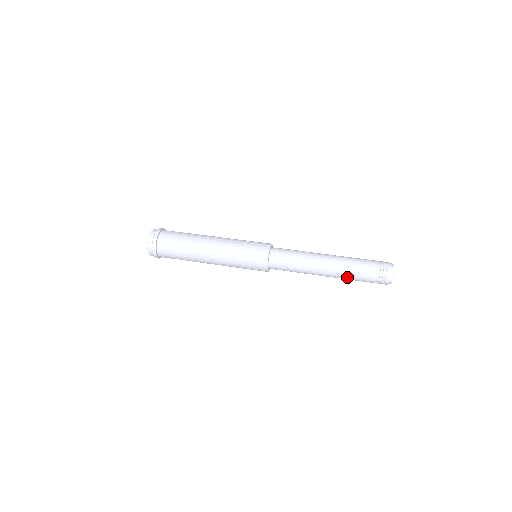
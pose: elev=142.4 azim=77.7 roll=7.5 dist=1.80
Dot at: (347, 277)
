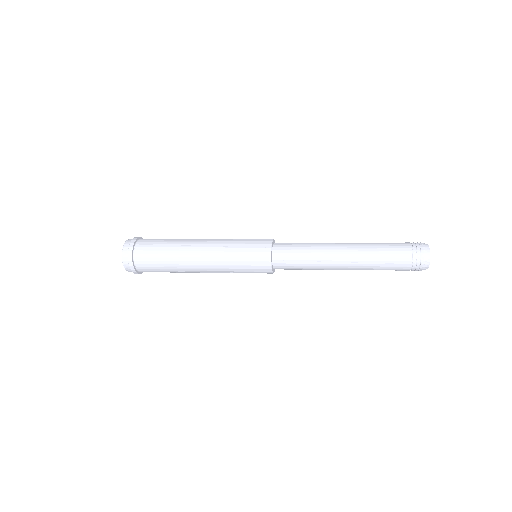
Dot at: (372, 262)
